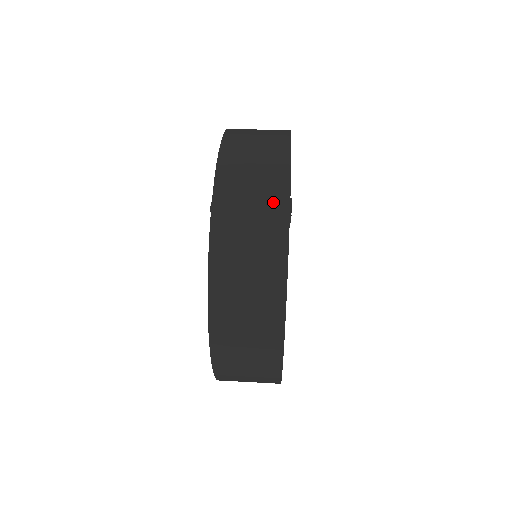
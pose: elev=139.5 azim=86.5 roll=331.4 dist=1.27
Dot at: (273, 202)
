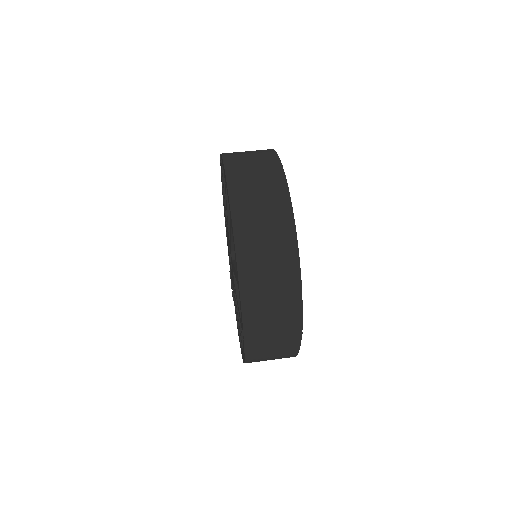
Dot at: (290, 331)
